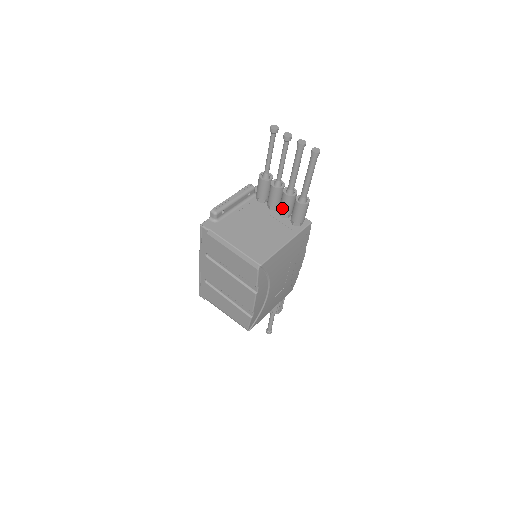
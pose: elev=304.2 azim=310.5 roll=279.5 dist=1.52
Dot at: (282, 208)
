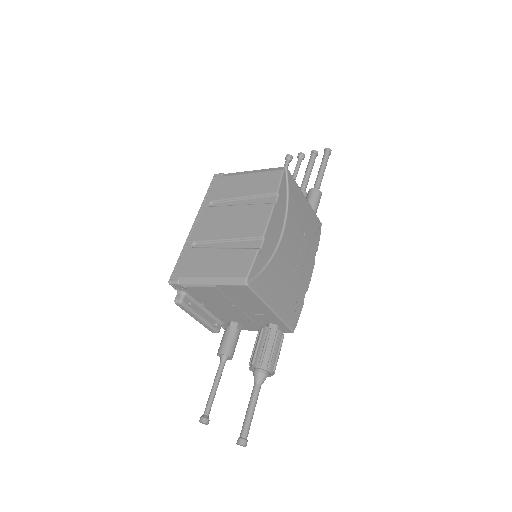
Dot at: occluded
